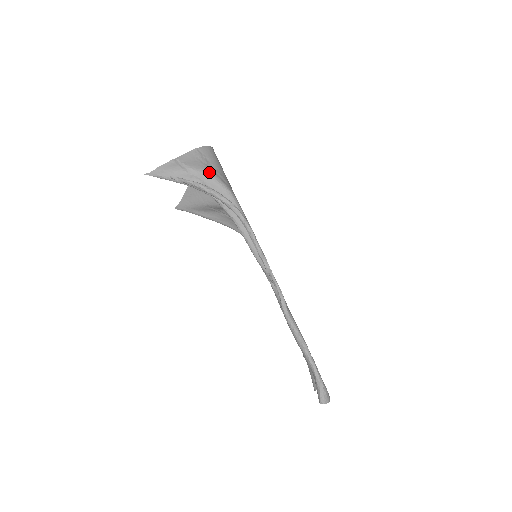
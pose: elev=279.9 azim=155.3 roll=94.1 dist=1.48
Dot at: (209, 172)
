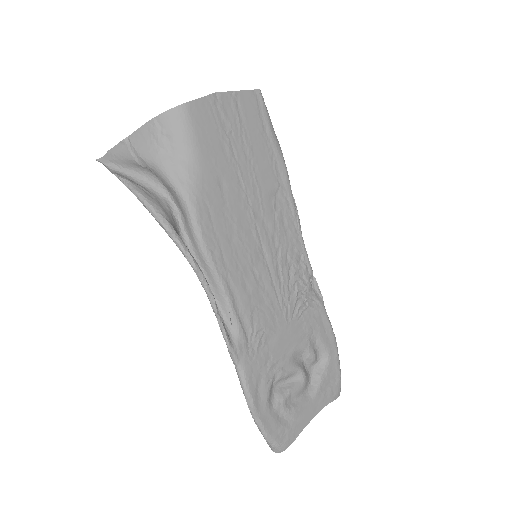
Dot at: (161, 166)
